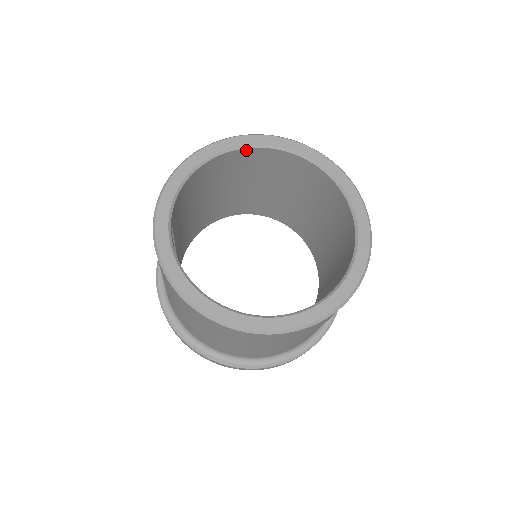
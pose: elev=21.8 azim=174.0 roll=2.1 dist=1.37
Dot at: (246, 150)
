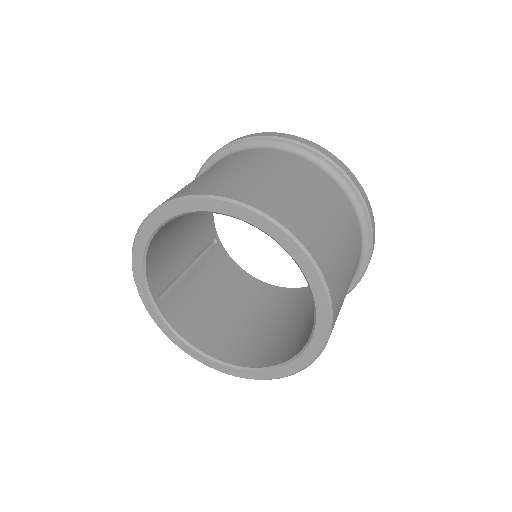
Dot at: (177, 216)
